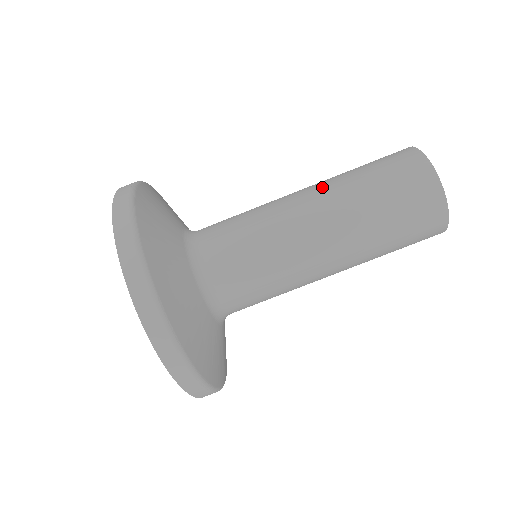
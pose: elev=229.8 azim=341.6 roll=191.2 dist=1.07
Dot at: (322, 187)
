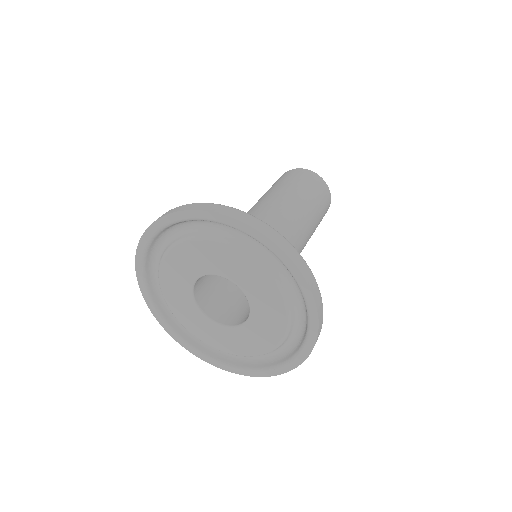
Dot at: occluded
